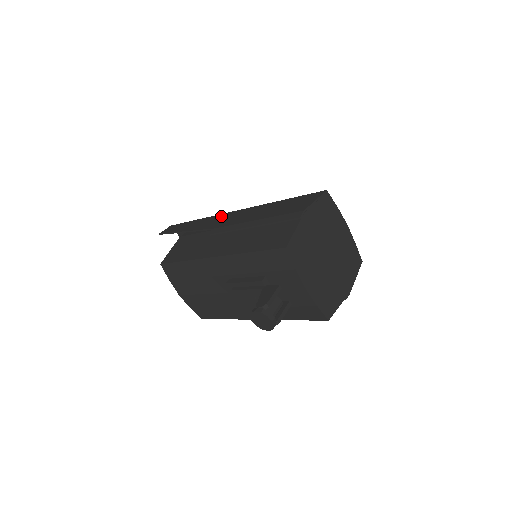
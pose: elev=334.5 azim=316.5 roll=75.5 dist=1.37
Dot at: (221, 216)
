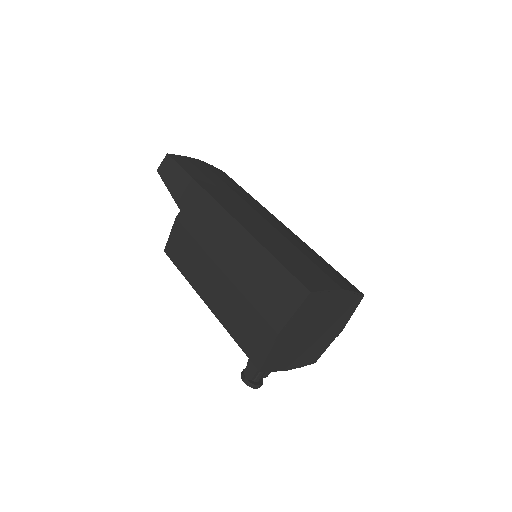
Dot at: (212, 210)
